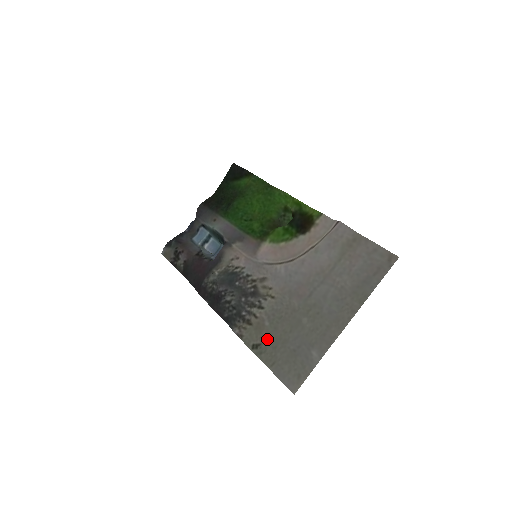
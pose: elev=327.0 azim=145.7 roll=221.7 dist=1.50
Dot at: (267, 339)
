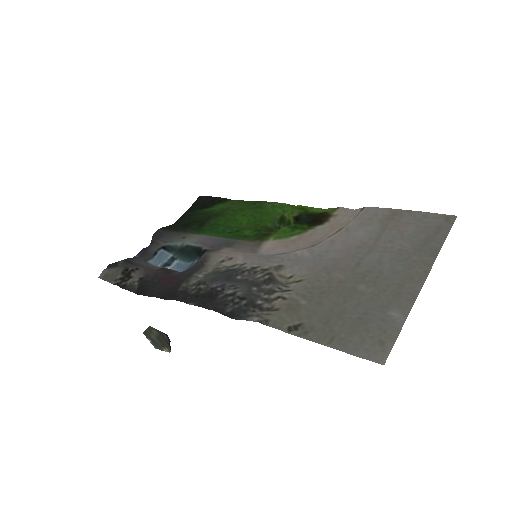
Dot at: (310, 317)
